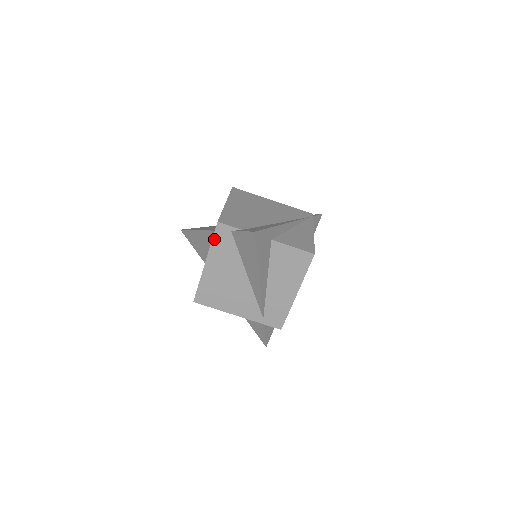
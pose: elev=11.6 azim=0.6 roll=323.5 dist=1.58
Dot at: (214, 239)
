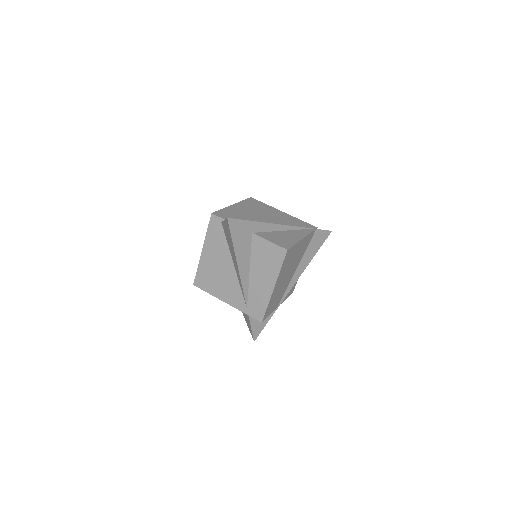
Dot at: (209, 228)
